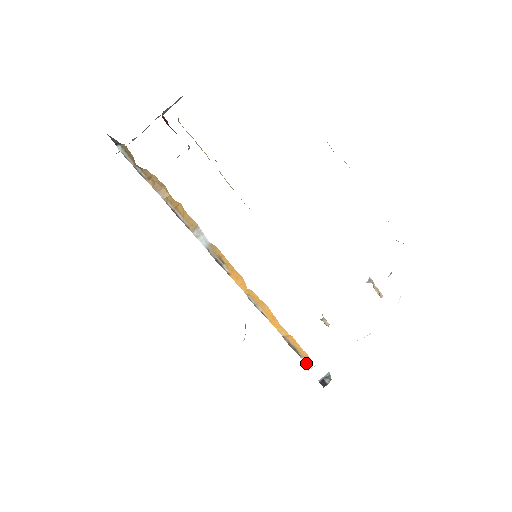
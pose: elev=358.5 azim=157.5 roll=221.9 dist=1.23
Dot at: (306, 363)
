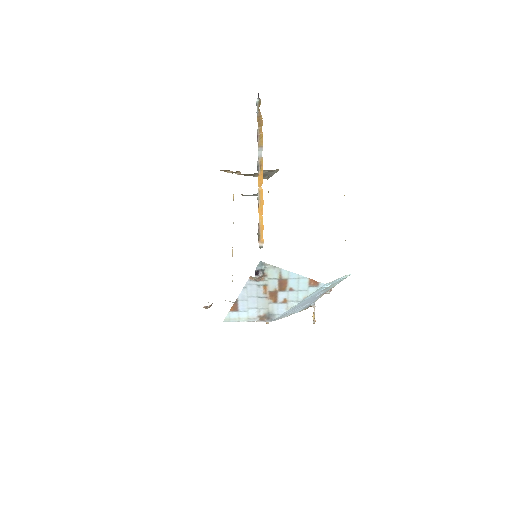
Dot at: (259, 246)
